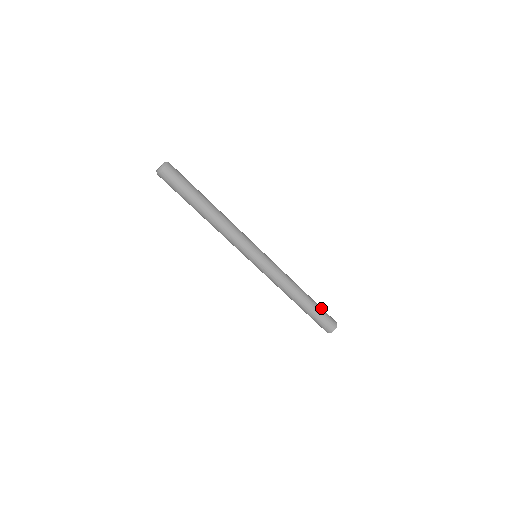
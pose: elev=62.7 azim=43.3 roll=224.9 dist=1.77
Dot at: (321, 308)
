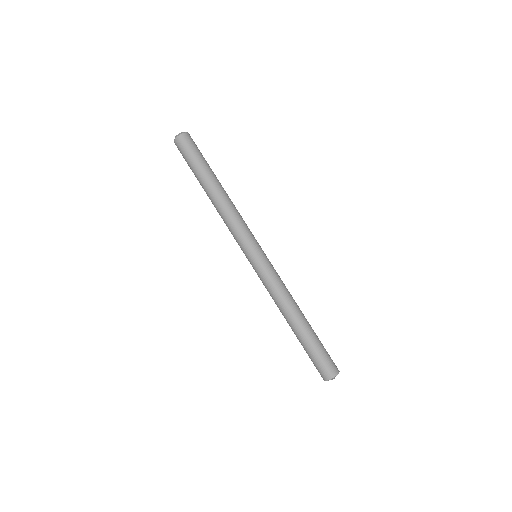
Dot at: occluded
